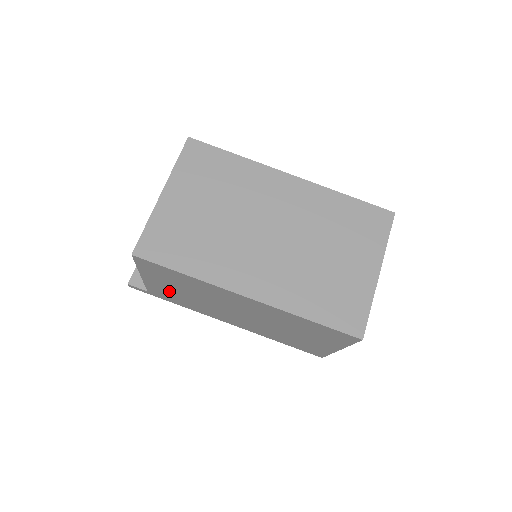
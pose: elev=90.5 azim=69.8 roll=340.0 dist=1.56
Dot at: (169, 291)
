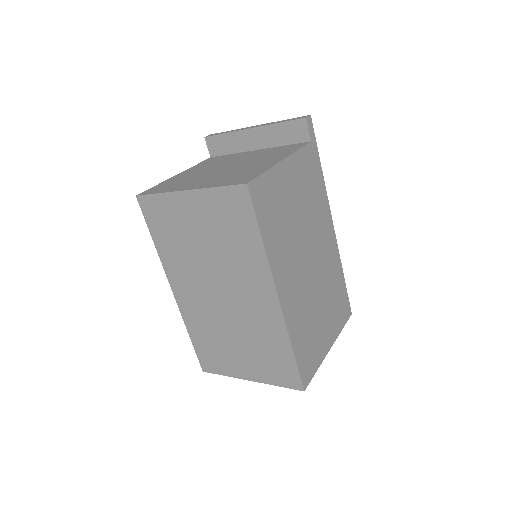
Dot at: occluded
